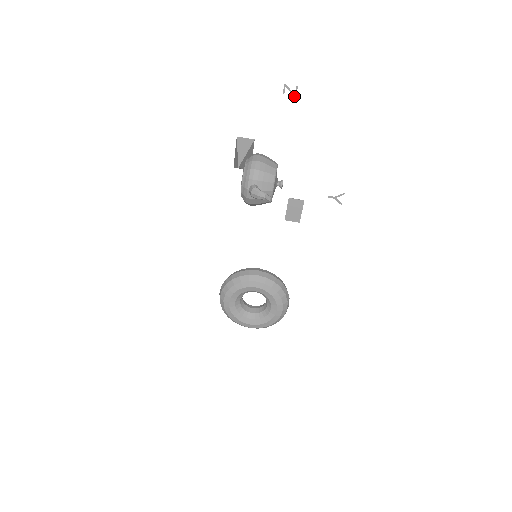
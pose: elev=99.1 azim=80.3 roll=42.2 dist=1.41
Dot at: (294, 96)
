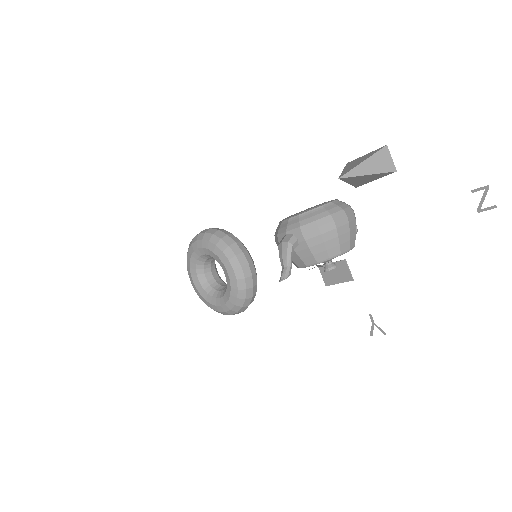
Dot at: (478, 209)
